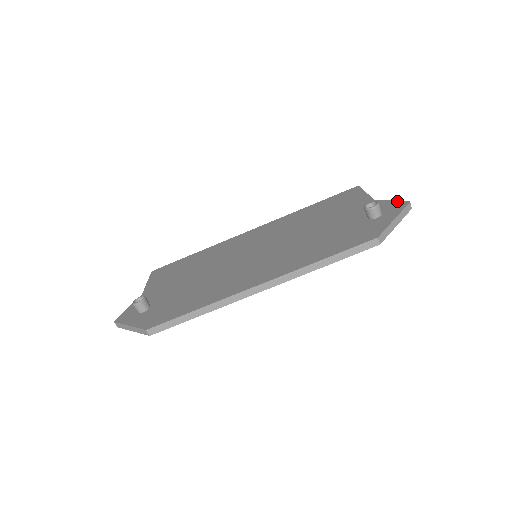
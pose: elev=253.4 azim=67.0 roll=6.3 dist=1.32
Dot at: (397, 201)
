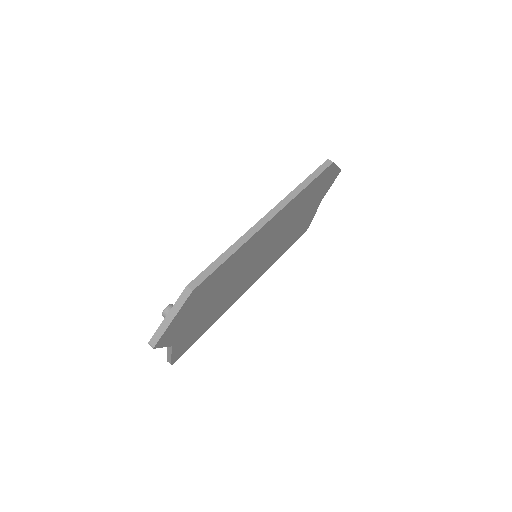
Dot at: occluded
